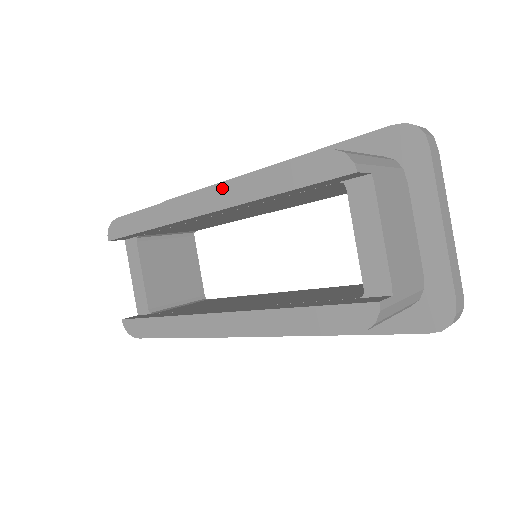
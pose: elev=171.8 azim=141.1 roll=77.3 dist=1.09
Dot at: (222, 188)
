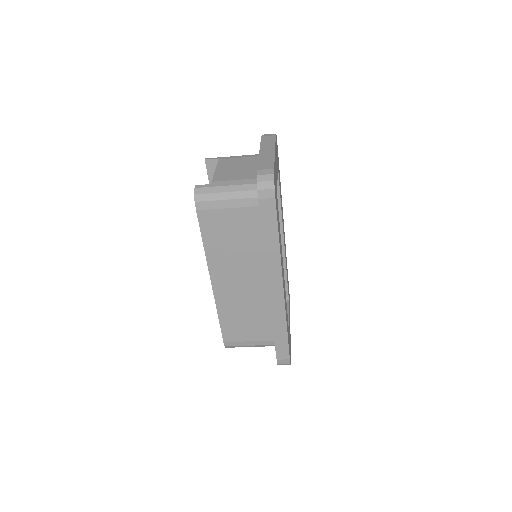
Dot at: occluded
